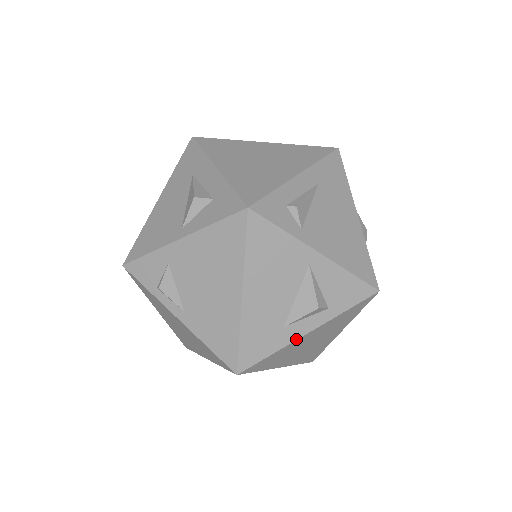
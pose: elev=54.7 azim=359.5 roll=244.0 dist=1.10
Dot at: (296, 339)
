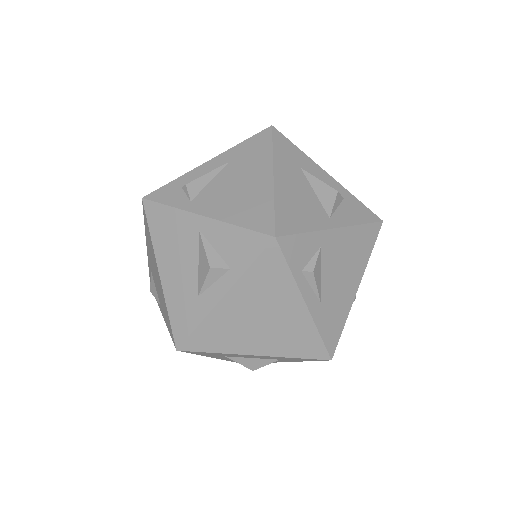
Dot at: (213, 307)
